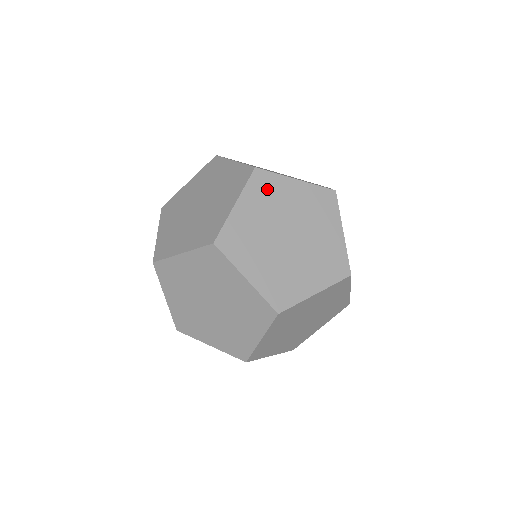
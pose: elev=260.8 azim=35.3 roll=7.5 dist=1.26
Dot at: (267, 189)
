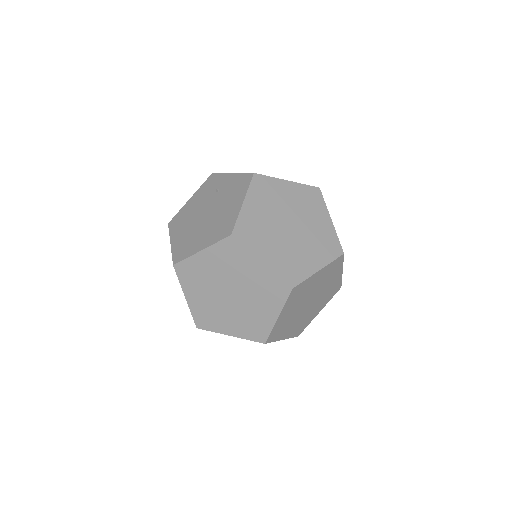
Dot at: (299, 293)
